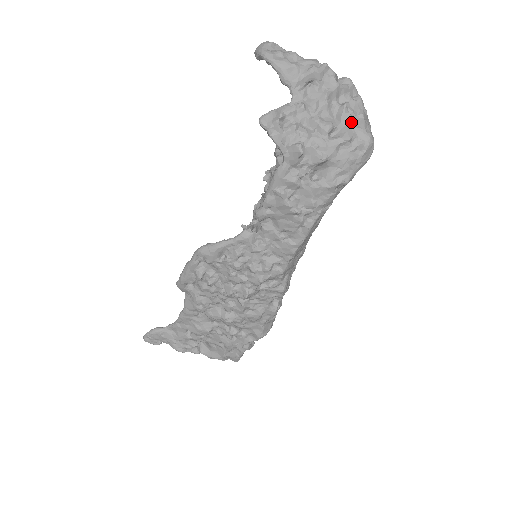
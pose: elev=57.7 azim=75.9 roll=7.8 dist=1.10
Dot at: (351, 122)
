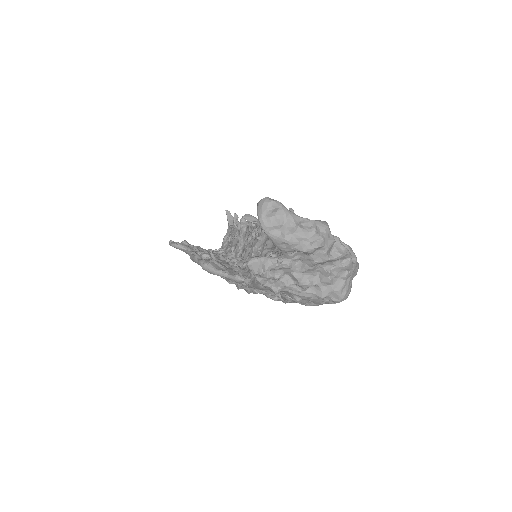
Dot at: (330, 284)
